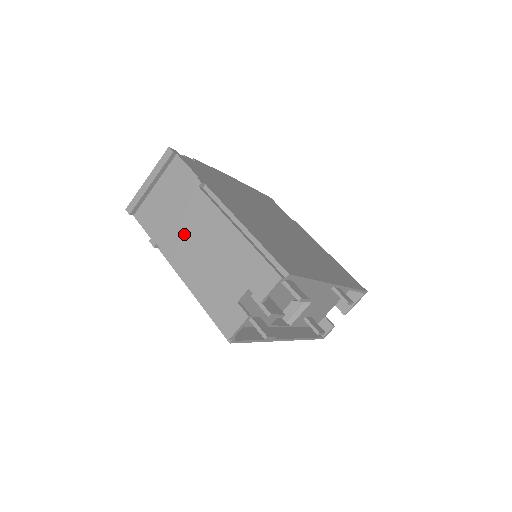
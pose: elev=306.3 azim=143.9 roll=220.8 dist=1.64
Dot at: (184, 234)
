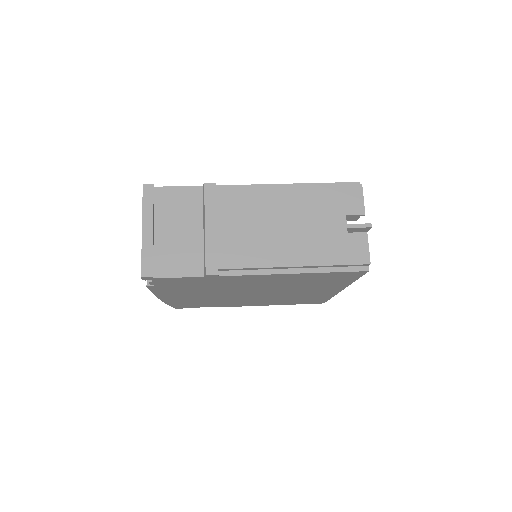
Dot at: (242, 234)
